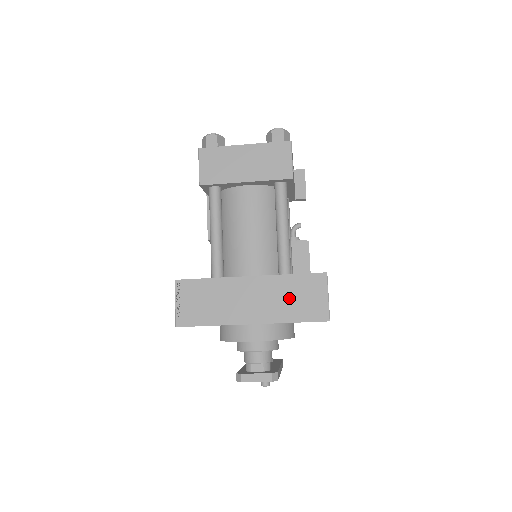
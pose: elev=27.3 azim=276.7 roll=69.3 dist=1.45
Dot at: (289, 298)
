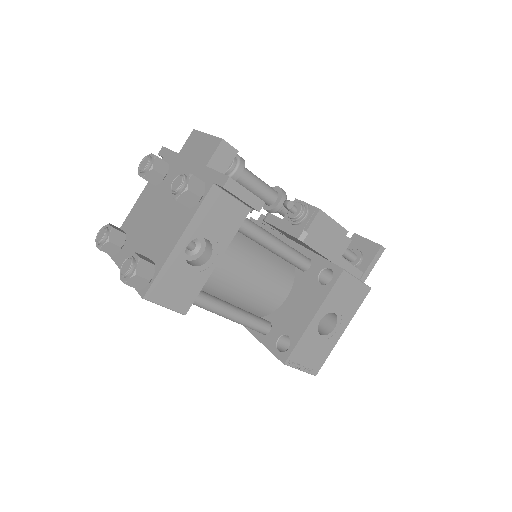
Dot at: occluded
